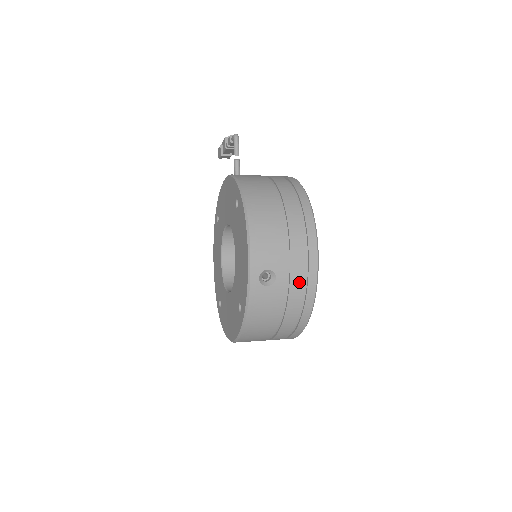
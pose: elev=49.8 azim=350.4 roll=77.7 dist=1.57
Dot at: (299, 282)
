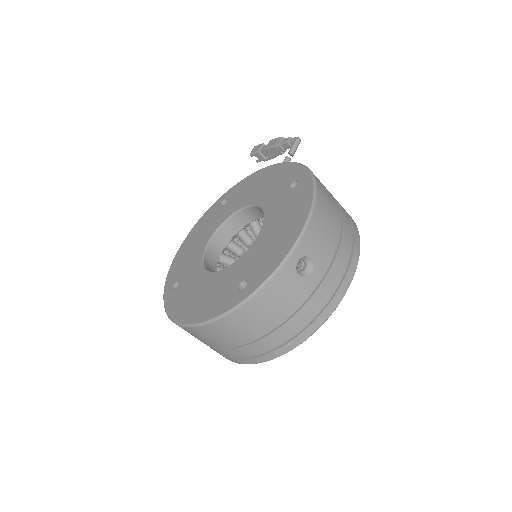
Dot at: (325, 294)
